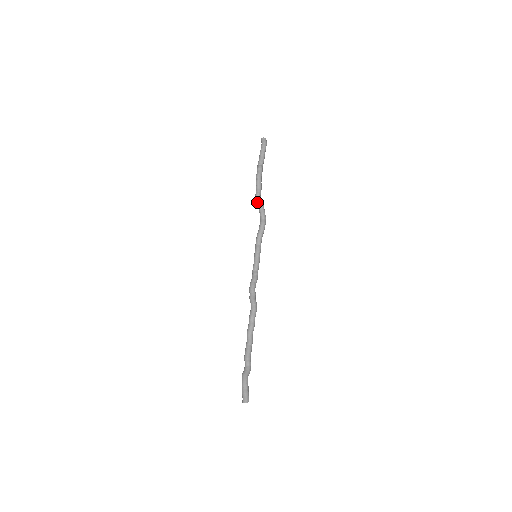
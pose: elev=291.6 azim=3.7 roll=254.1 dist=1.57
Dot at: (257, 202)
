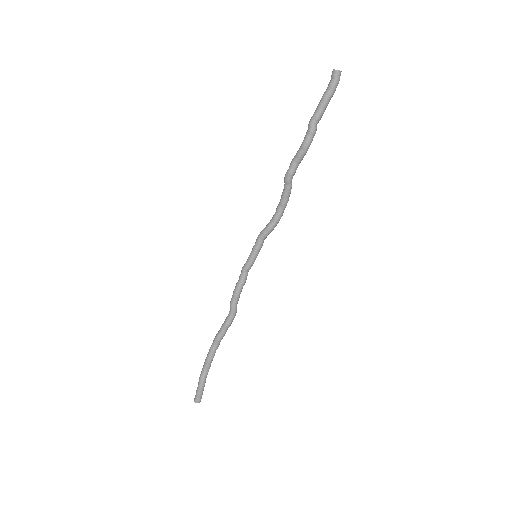
Dot at: (287, 184)
